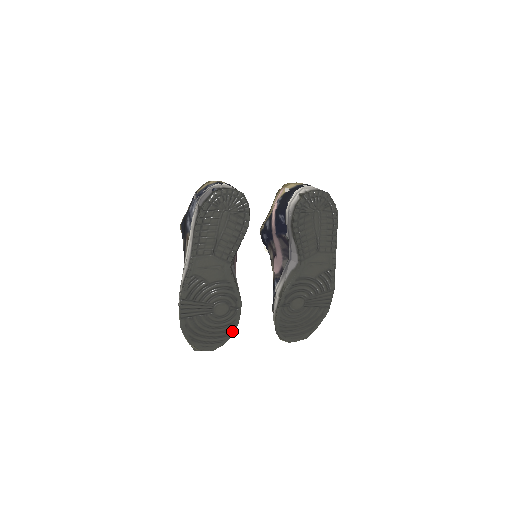
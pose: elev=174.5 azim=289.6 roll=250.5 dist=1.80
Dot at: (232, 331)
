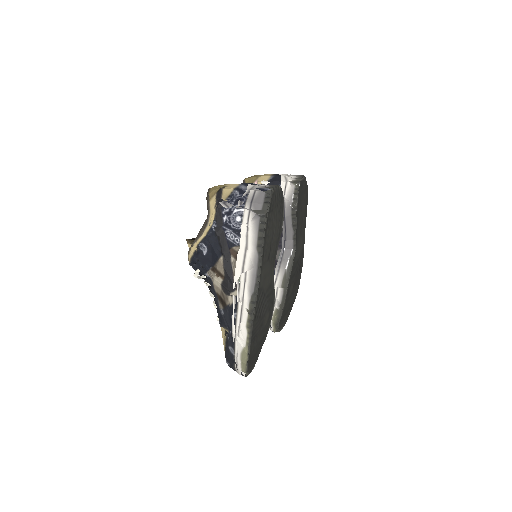
Dot at: (265, 339)
